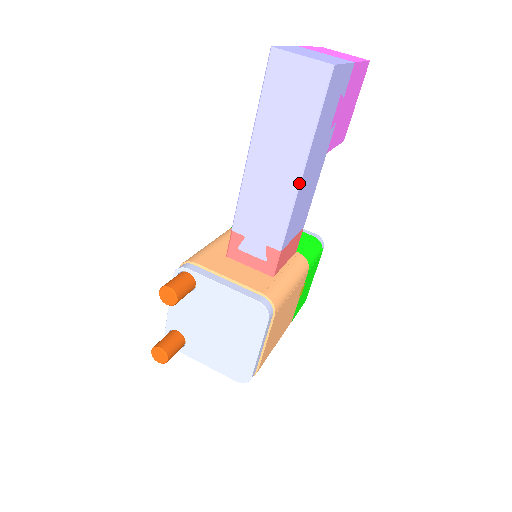
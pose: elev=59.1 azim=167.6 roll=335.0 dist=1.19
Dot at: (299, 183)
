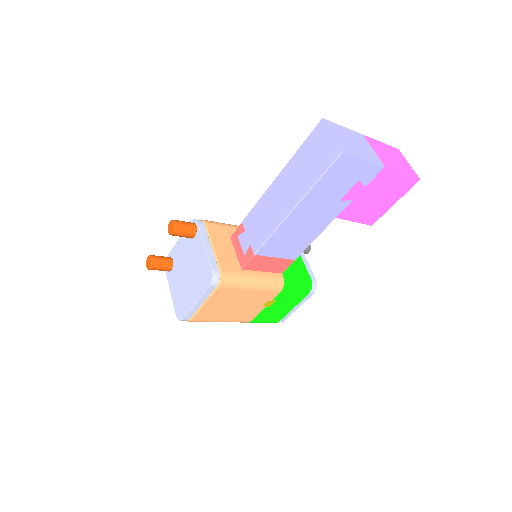
Dot at: (287, 216)
